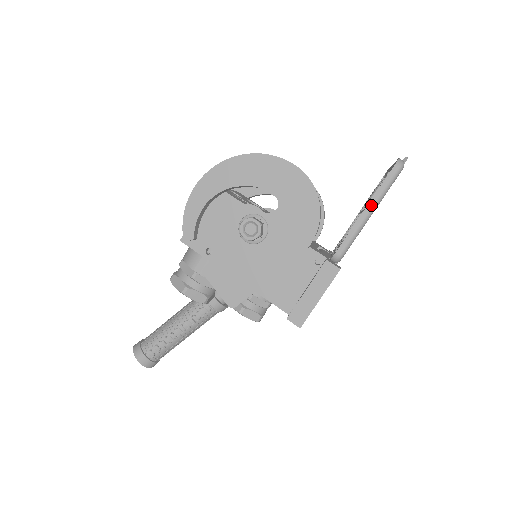
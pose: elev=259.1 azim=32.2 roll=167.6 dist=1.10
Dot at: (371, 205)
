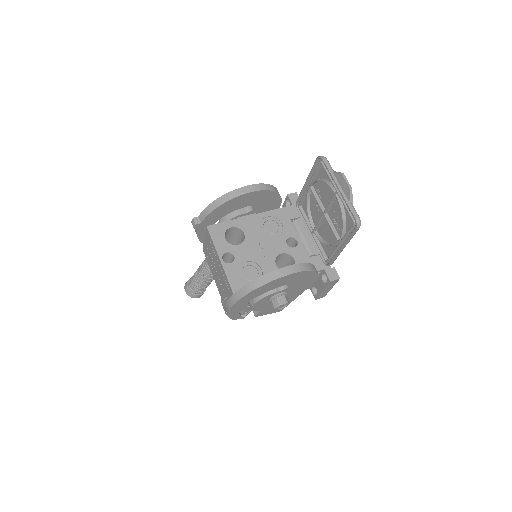
Dot at: (345, 246)
